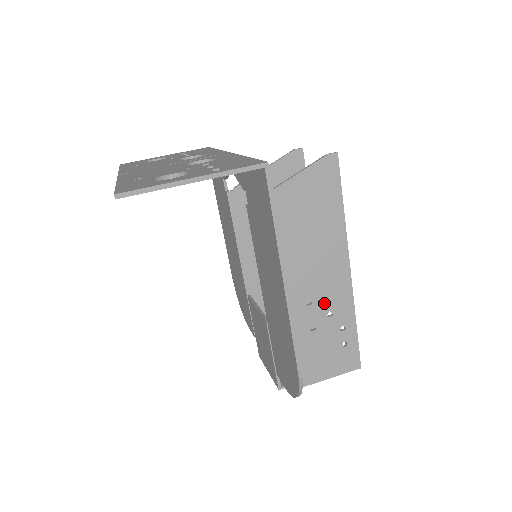
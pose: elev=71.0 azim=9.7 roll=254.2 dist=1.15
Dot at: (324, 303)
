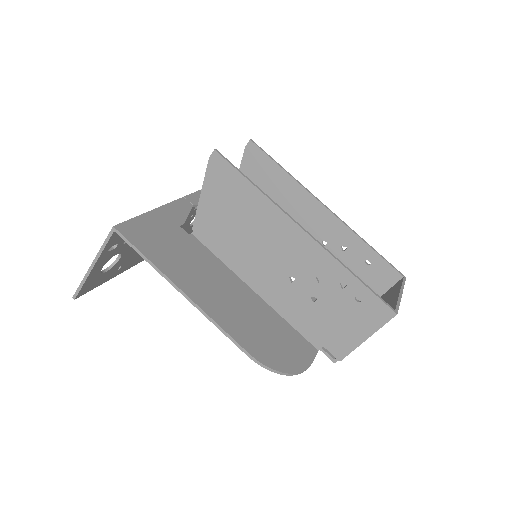
Dot at: (305, 272)
